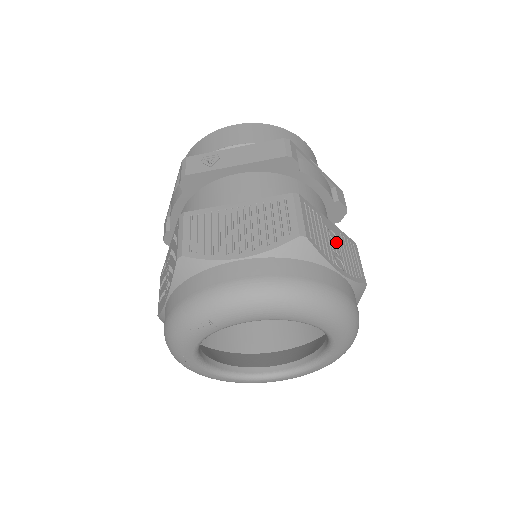
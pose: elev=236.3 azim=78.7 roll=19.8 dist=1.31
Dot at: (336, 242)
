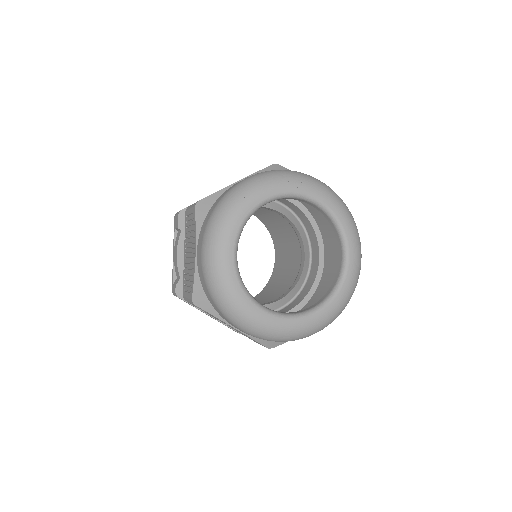
Dot at: occluded
